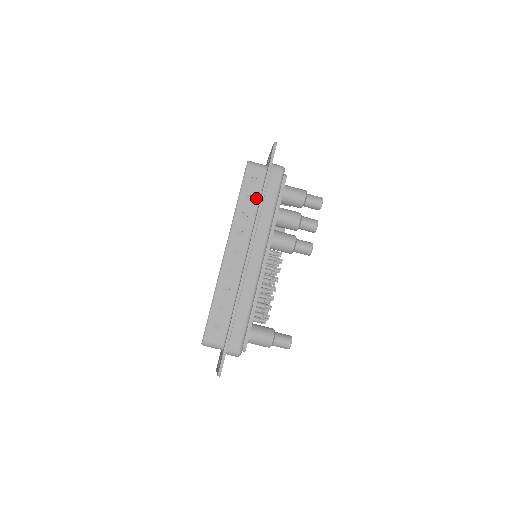
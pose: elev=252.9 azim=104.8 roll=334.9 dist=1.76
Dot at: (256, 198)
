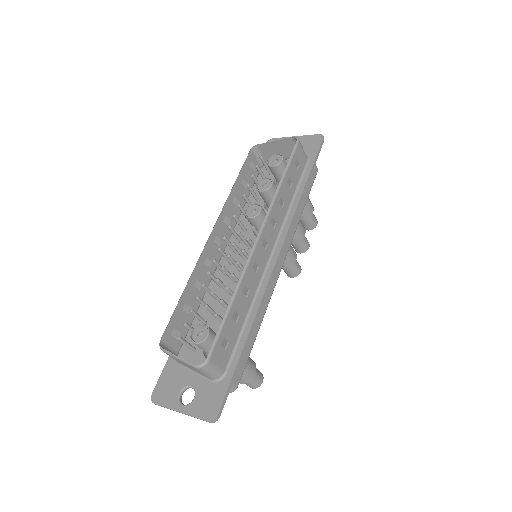
Dot at: (294, 188)
